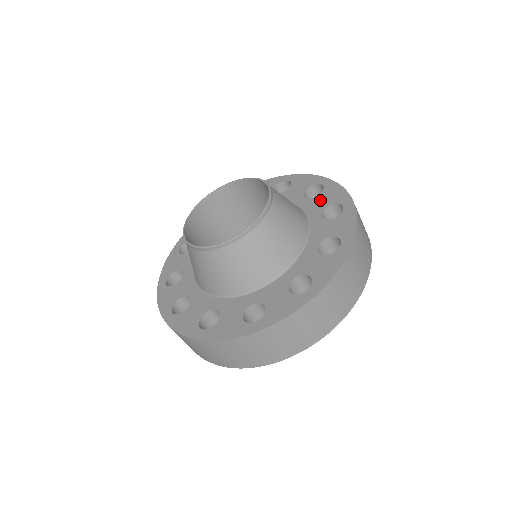
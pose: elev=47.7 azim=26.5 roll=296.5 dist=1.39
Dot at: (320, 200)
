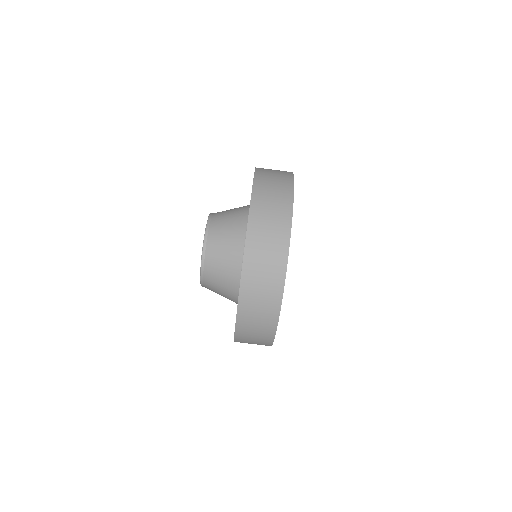
Dot at: occluded
